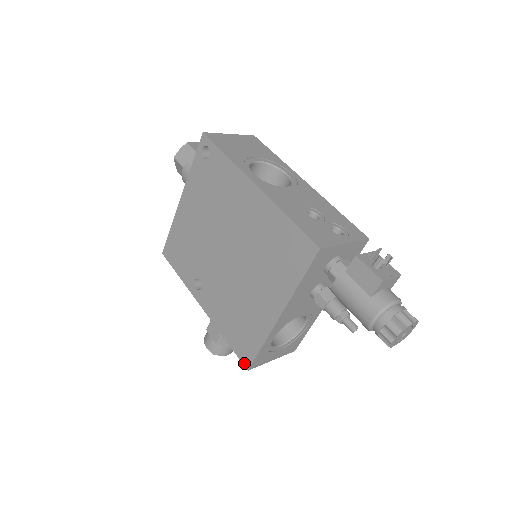
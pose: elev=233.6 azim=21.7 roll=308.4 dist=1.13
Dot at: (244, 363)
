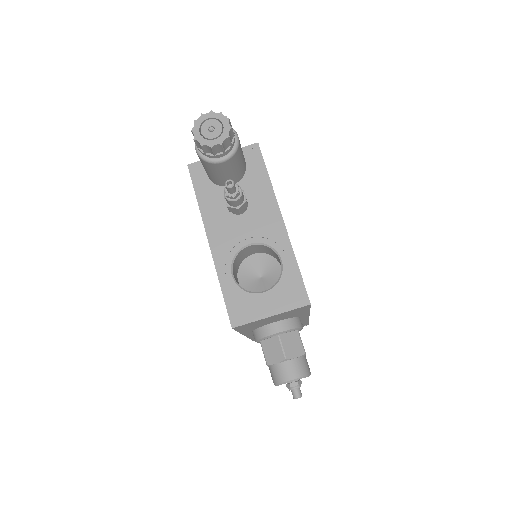
Dot at: (232, 326)
